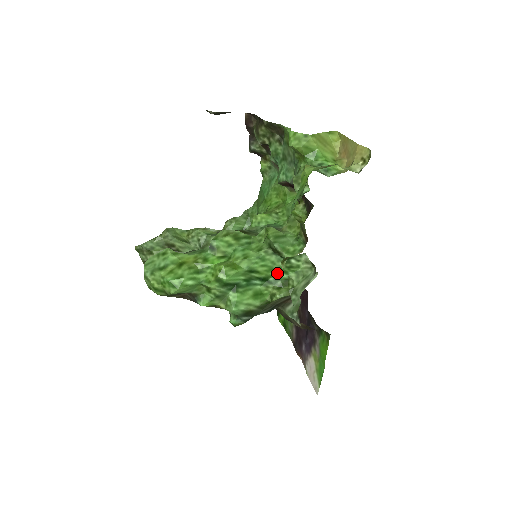
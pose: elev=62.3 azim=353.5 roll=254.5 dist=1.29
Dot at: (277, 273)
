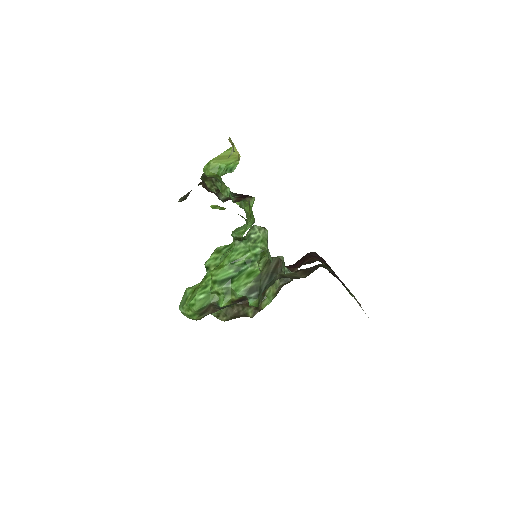
Dot at: (252, 252)
